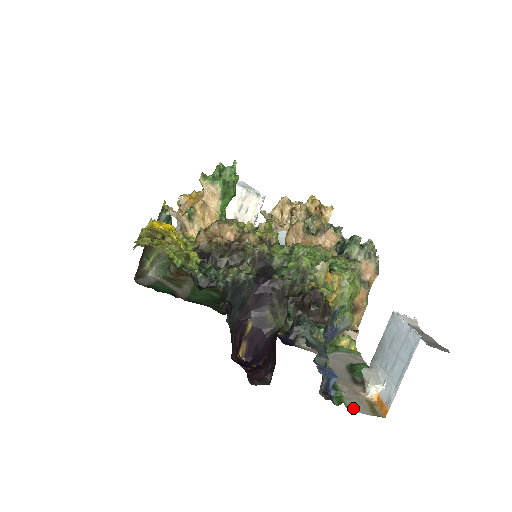
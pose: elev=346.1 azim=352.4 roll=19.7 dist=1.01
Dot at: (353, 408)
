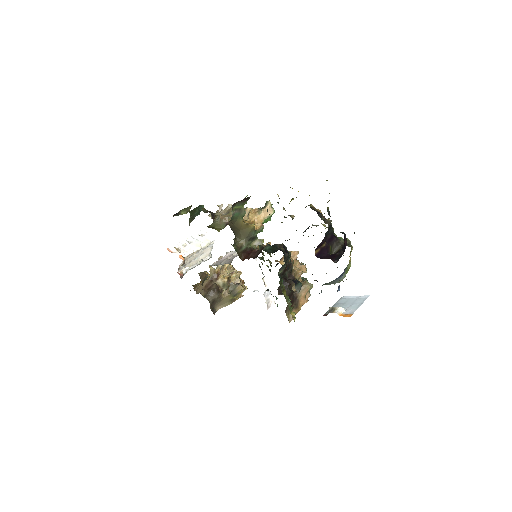
Dot at: occluded
